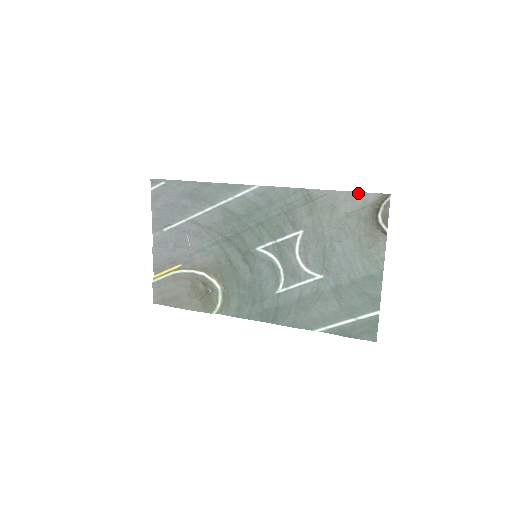
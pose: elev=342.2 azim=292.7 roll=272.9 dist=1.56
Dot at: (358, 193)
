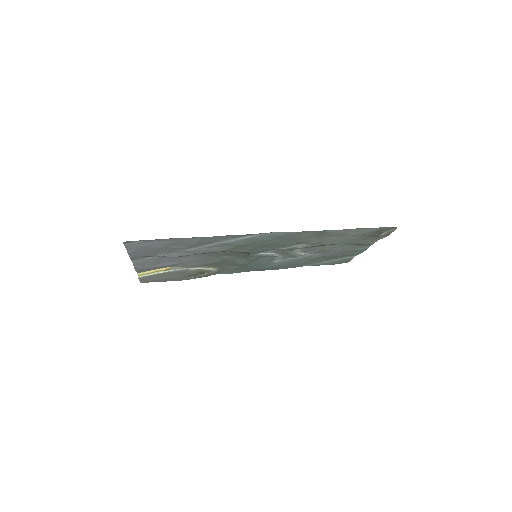
Dot at: (369, 228)
